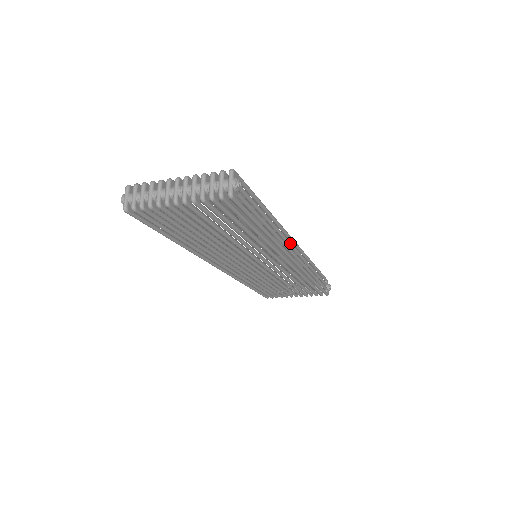
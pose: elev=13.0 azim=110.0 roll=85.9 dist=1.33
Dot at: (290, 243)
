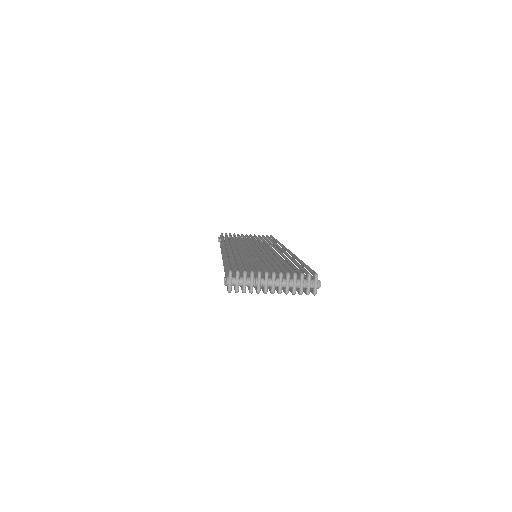
Dot at: occluded
